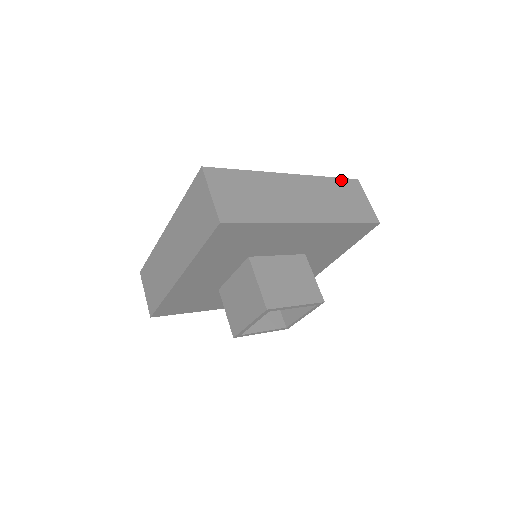
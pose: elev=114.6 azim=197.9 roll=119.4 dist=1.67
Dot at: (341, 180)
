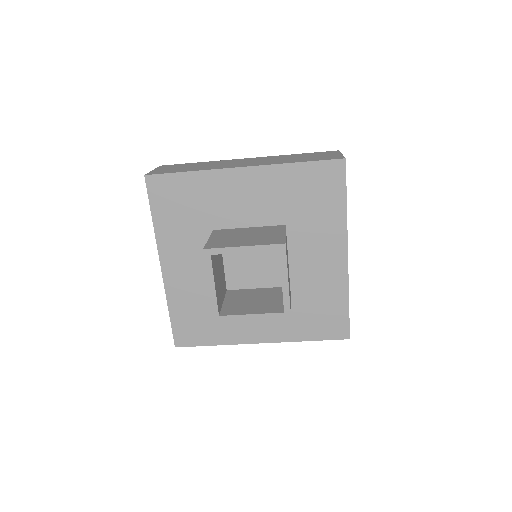
Dot at: (312, 153)
